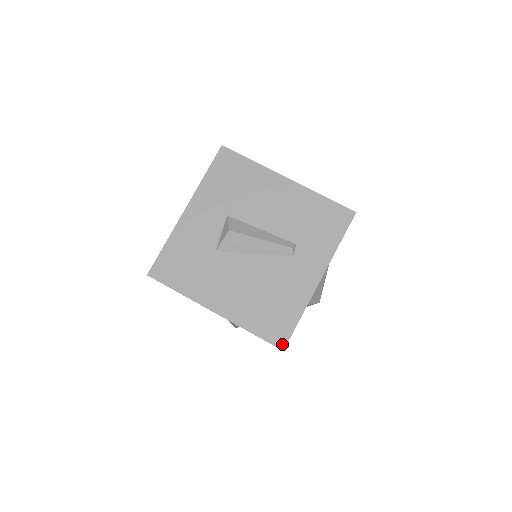
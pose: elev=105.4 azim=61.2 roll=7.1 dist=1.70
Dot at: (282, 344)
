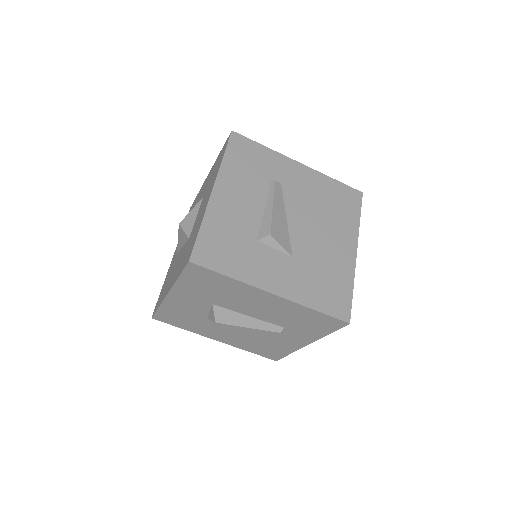
Dot at: (275, 359)
